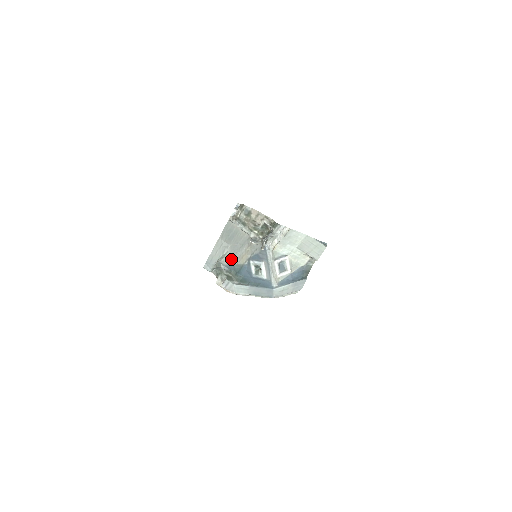
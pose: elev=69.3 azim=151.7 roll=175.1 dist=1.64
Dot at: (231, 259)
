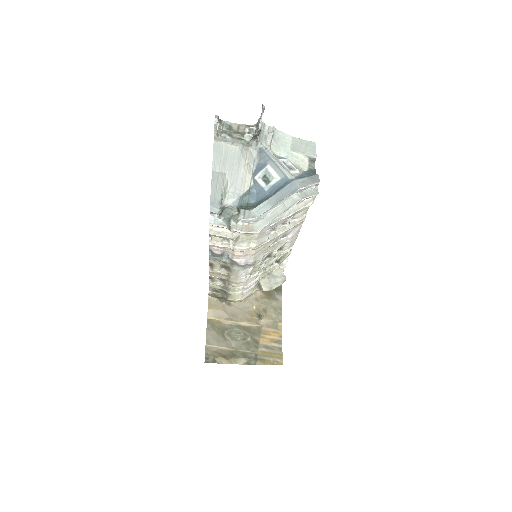
Dot at: (234, 192)
